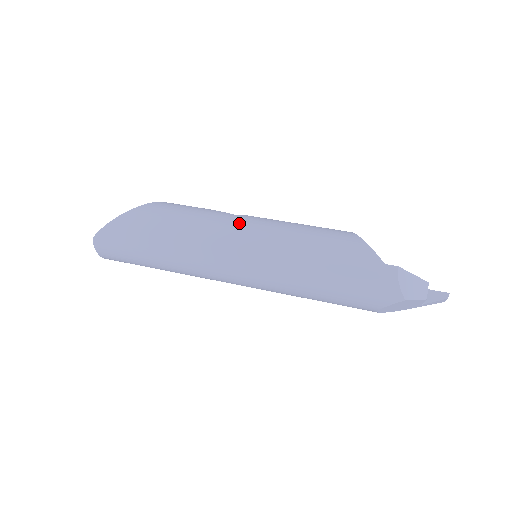
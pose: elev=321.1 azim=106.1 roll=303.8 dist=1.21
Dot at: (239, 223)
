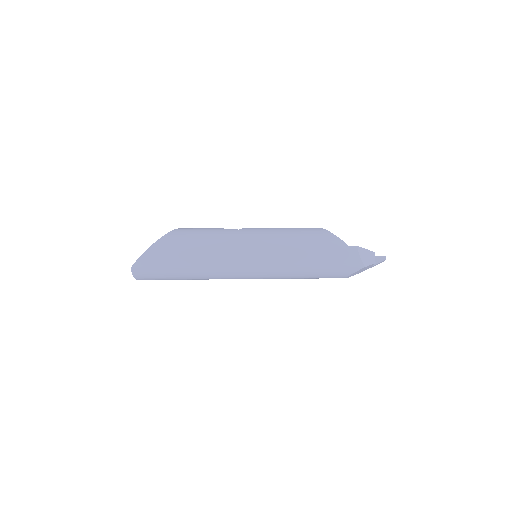
Dot at: (244, 235)
